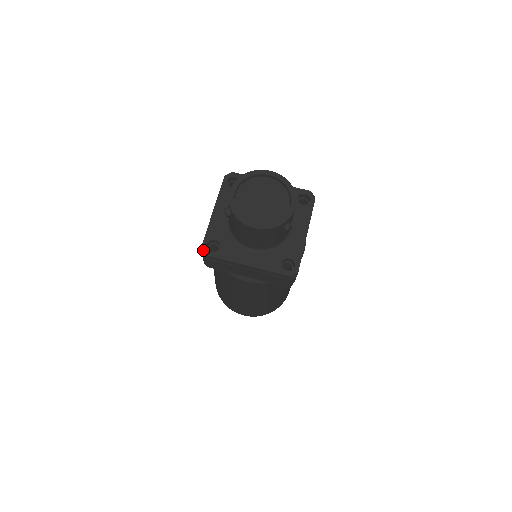
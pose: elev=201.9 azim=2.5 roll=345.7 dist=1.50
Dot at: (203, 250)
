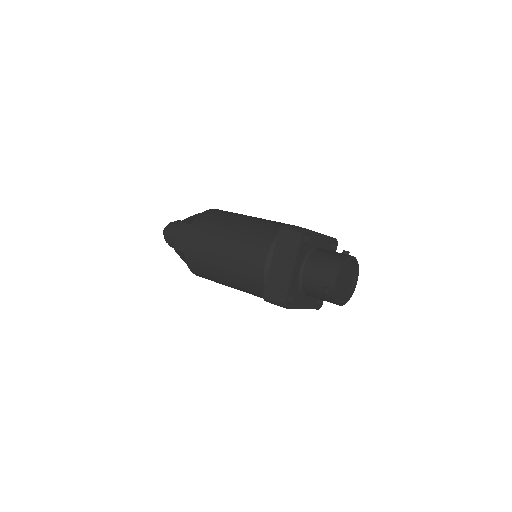
Dot at: (286, 305)
